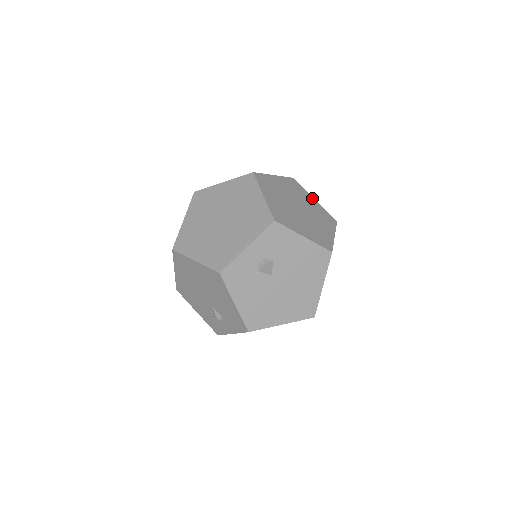
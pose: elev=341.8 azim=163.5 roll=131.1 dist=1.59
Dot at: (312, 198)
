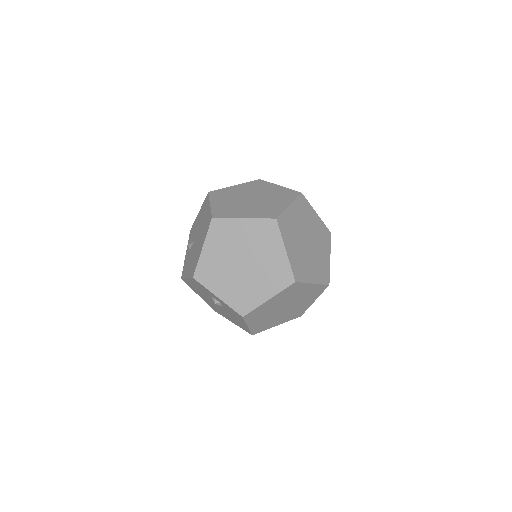
Dot at: (314, 300)
